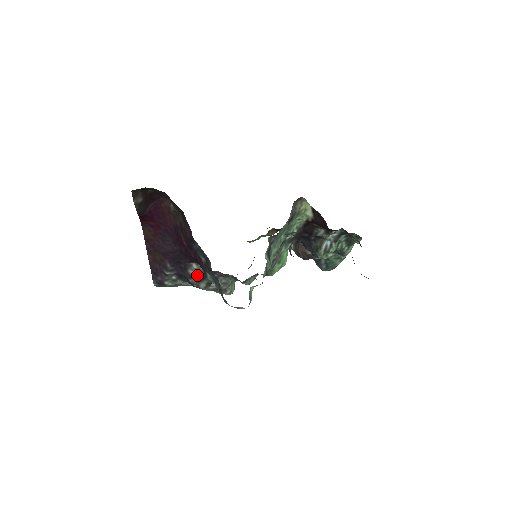
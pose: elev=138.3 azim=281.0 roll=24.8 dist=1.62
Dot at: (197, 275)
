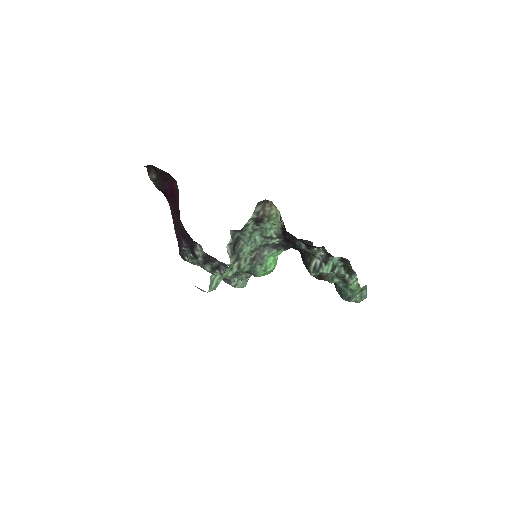
Dot at: (201, 256)
